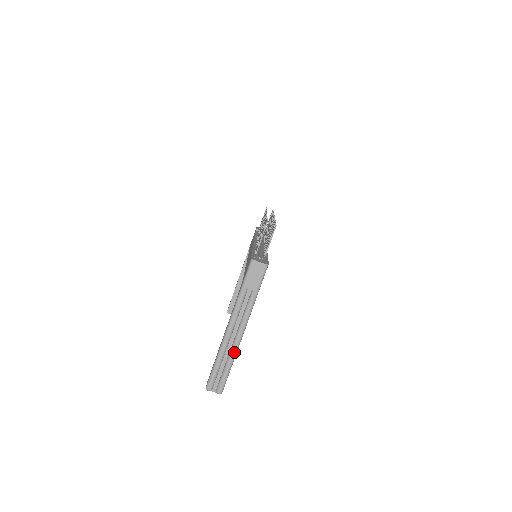
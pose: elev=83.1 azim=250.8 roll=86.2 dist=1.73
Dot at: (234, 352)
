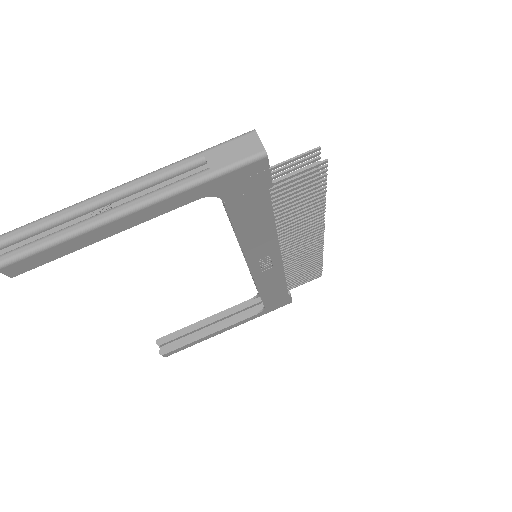
Dot at: (85, 224)
